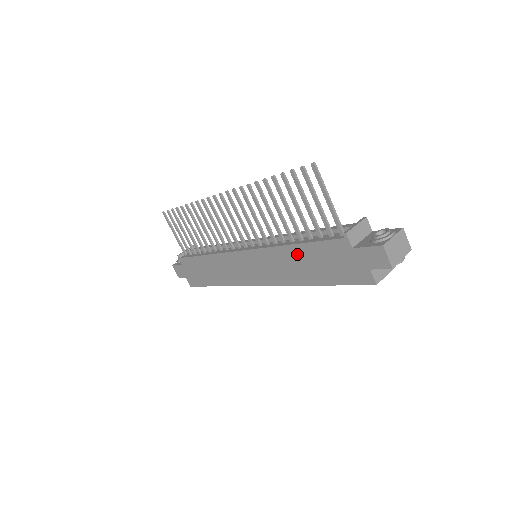
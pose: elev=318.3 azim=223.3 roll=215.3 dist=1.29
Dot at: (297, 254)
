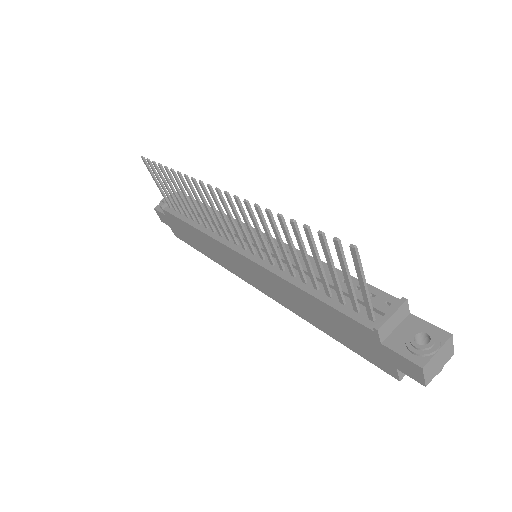
Dot at: (308, 301)
